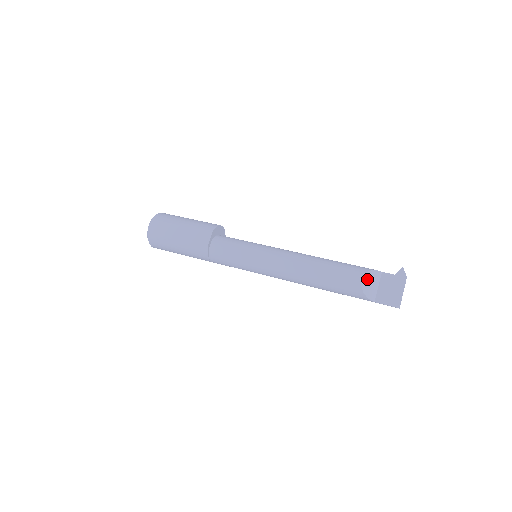
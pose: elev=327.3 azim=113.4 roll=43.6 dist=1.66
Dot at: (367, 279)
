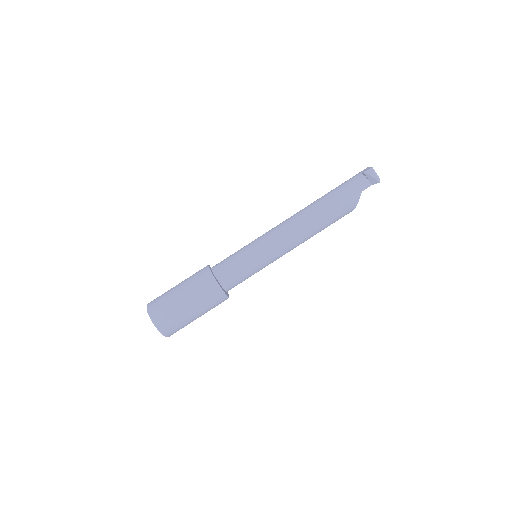
Dot at: occluded
